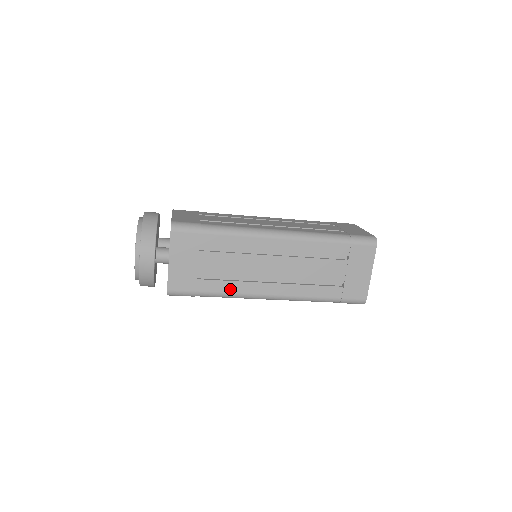
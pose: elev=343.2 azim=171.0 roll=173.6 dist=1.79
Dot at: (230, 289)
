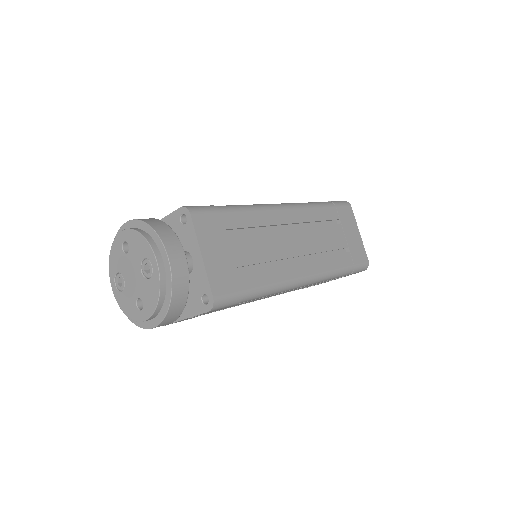
Dot at: (271, 278)
